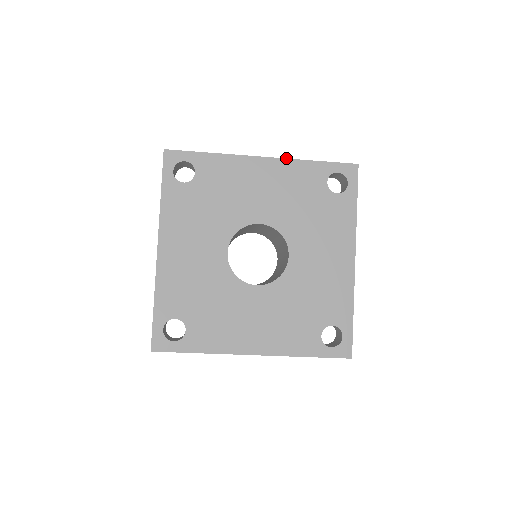
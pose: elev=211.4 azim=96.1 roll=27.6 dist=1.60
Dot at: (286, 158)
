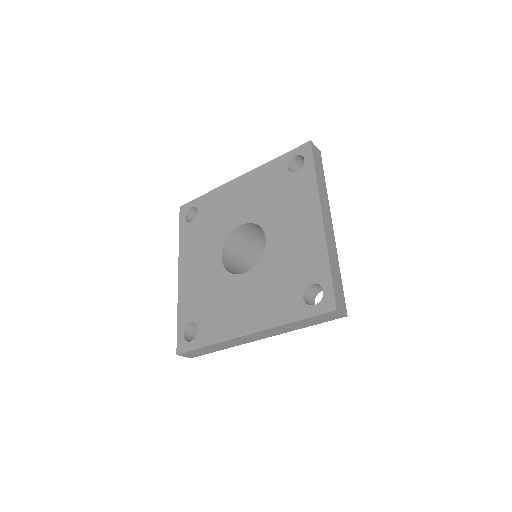
Dot at: (255, 168)
